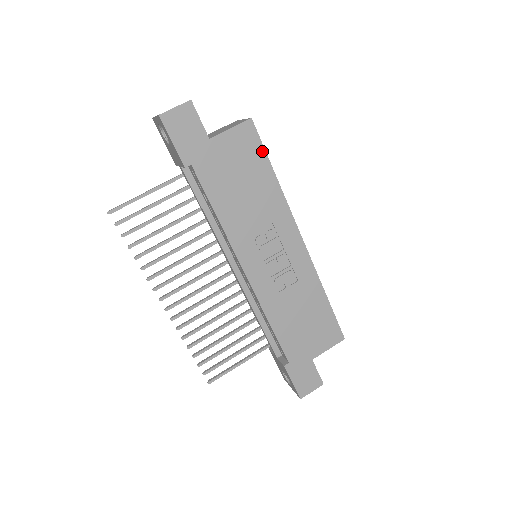
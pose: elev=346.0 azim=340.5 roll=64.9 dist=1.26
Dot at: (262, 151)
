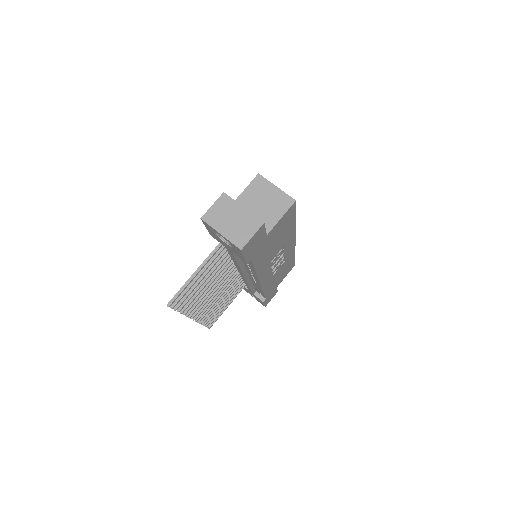
Dot at: (294, 214)
